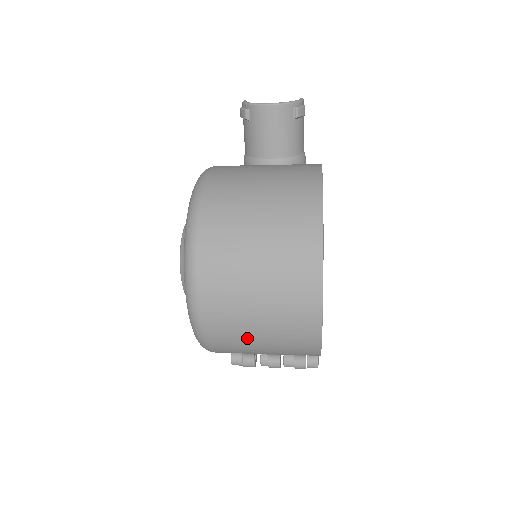
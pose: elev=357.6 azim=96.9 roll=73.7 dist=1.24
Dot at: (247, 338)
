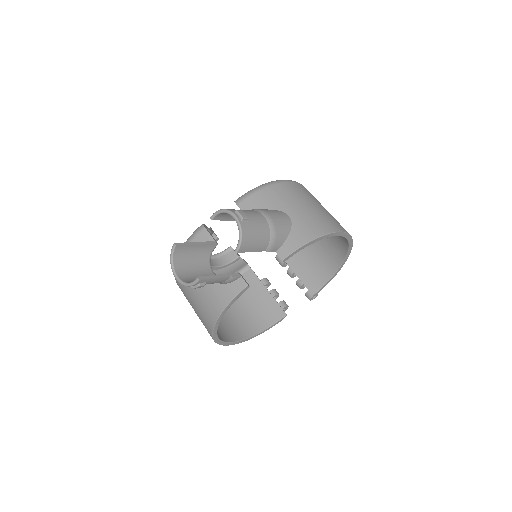
Dot at: occluded
